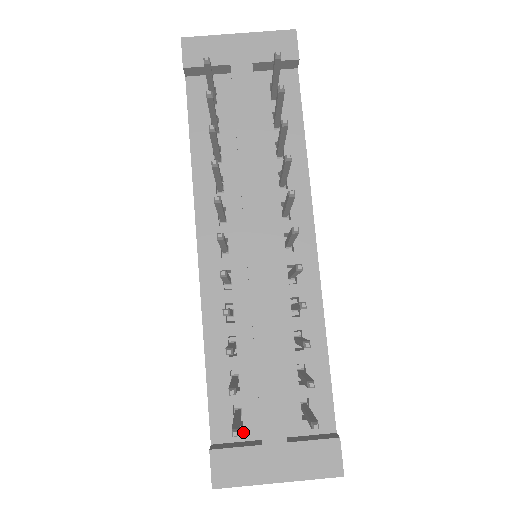
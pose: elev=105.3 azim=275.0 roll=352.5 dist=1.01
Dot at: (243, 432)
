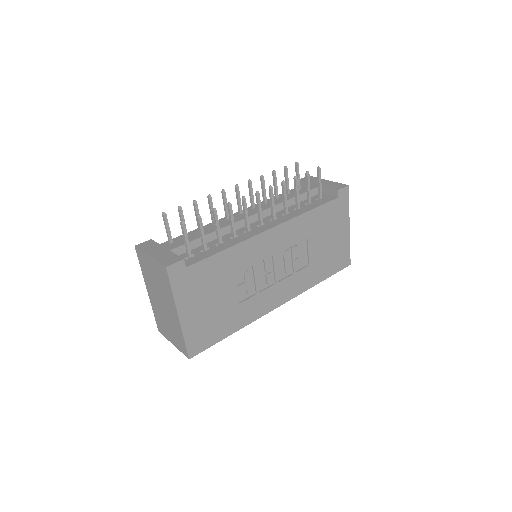
Dot at: occluded
